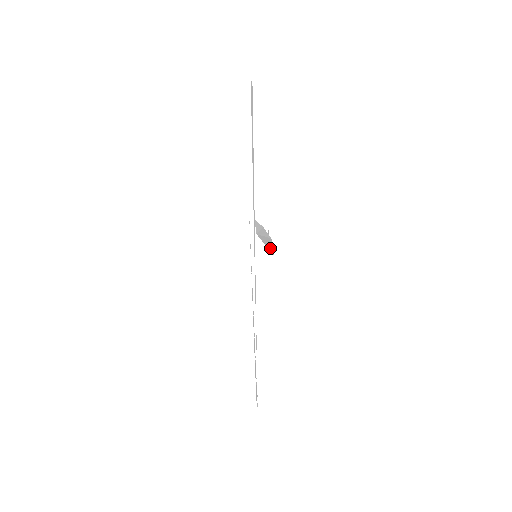
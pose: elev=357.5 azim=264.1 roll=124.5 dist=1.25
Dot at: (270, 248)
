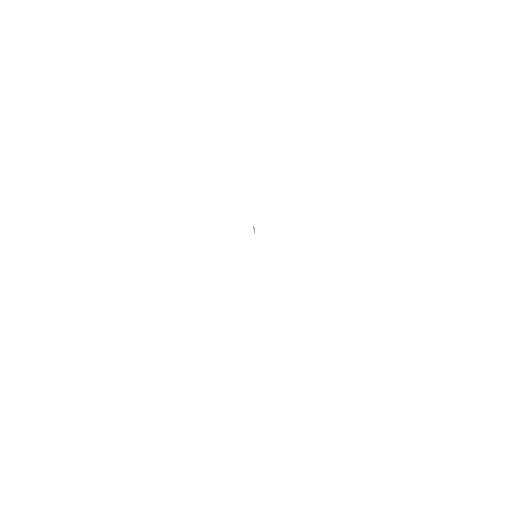
Dot at: occluded
